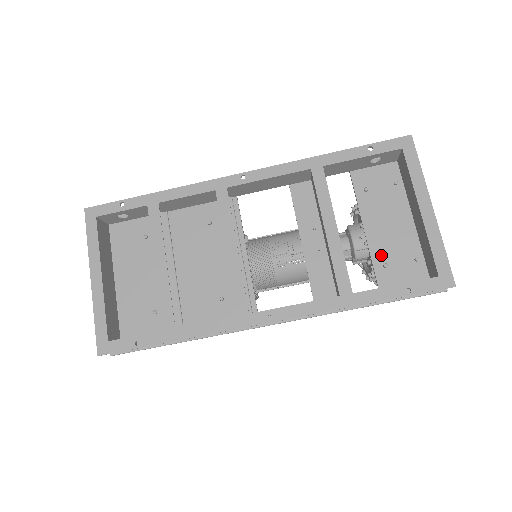
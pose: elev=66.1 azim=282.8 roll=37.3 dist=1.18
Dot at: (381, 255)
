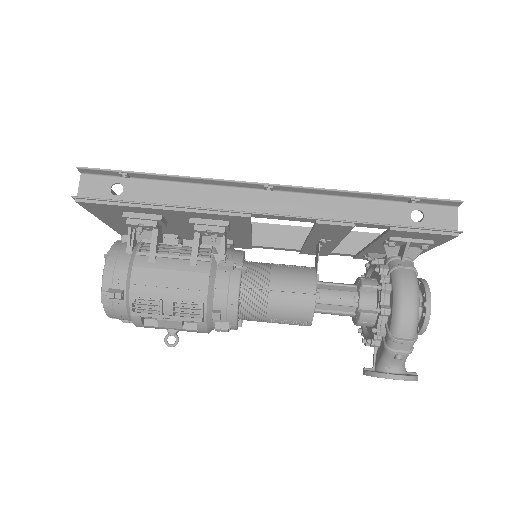
Dot at: occluded
